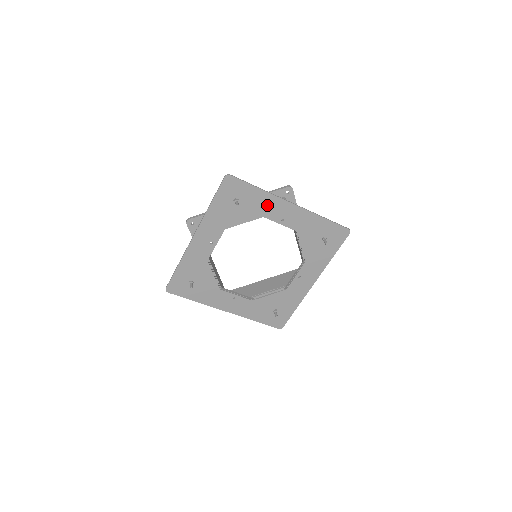
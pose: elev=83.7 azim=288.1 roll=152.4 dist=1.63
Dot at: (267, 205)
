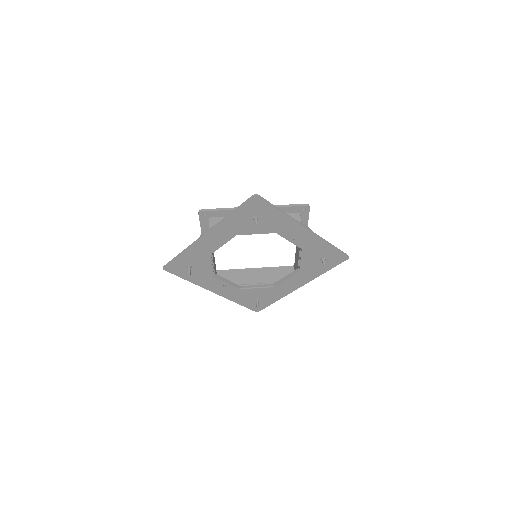
Dot at: (283, 225)
